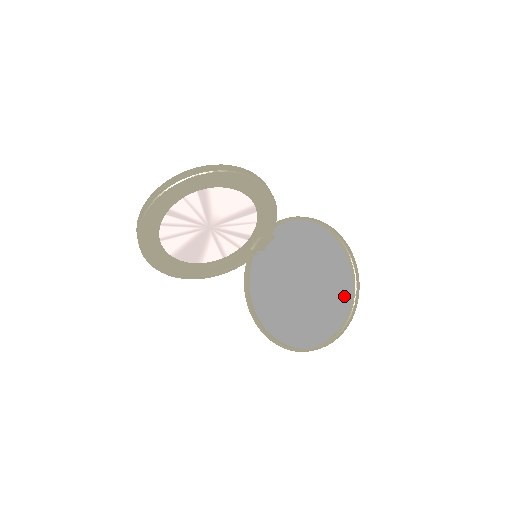
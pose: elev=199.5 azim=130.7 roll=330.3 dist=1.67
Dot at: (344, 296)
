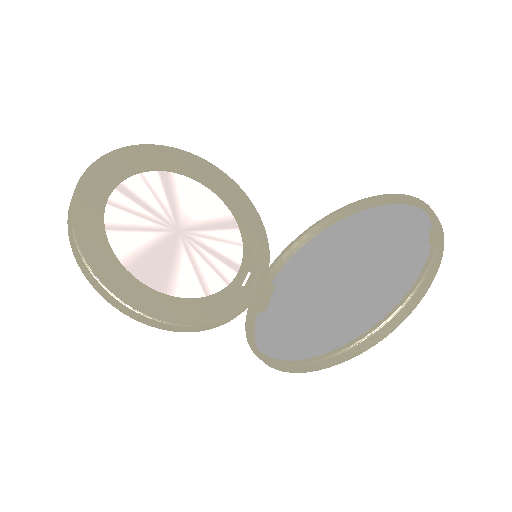
Dot at: (406, 226)
